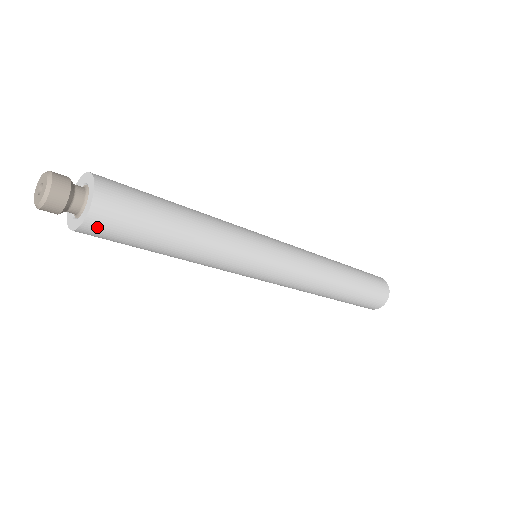
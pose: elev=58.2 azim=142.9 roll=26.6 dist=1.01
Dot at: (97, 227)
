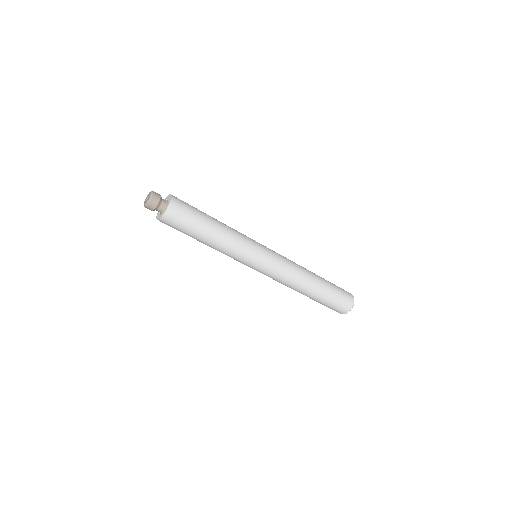
Dot at: (171, 215)
